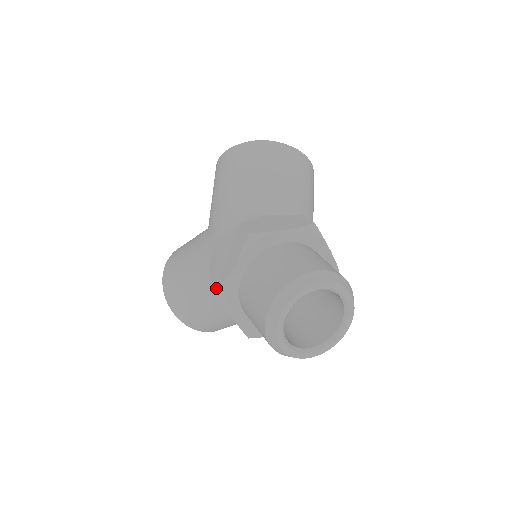
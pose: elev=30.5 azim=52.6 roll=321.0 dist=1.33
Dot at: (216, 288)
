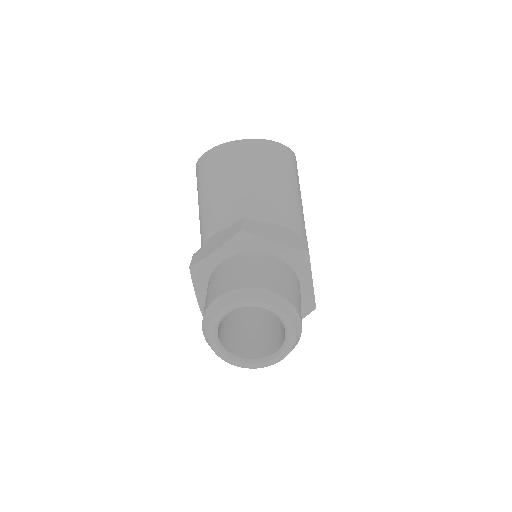
Dot at: occluded
